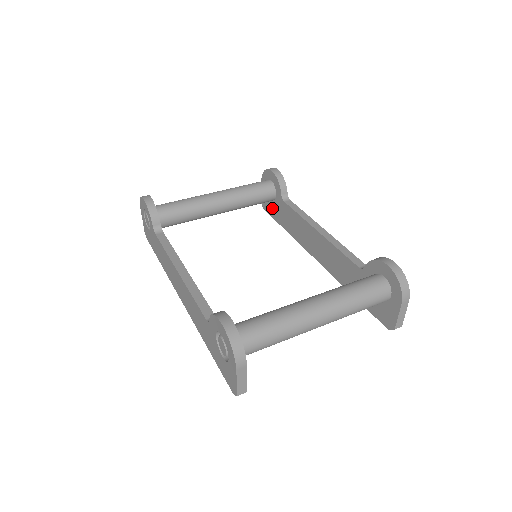
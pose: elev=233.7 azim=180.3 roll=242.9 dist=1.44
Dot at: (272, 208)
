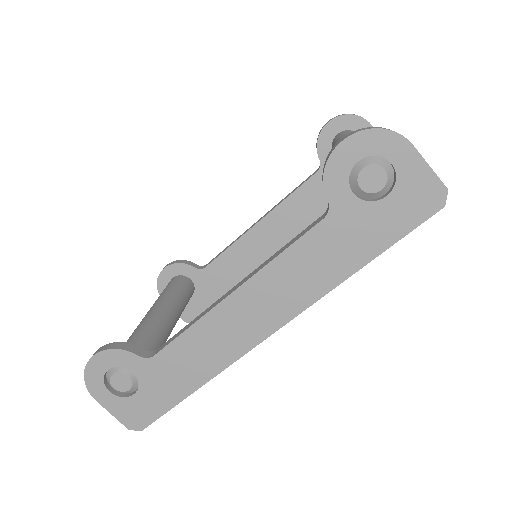
Dot at: (201, 301)
